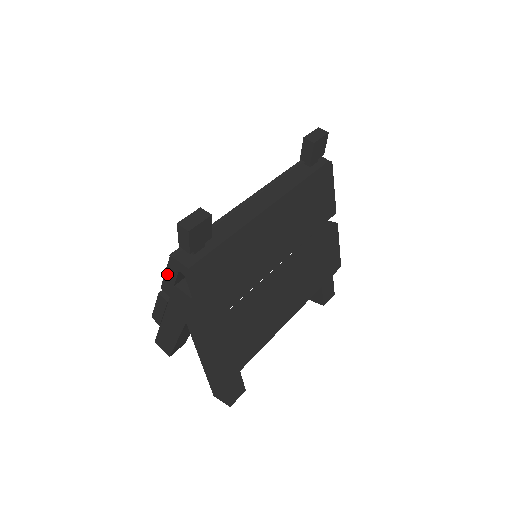
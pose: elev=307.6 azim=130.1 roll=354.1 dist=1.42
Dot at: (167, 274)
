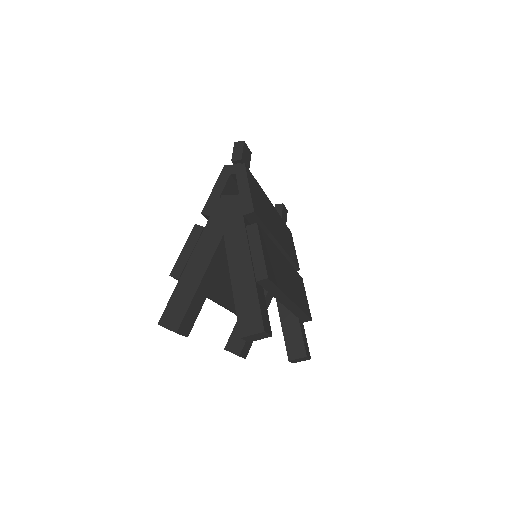
Dot at: (215, 189)
